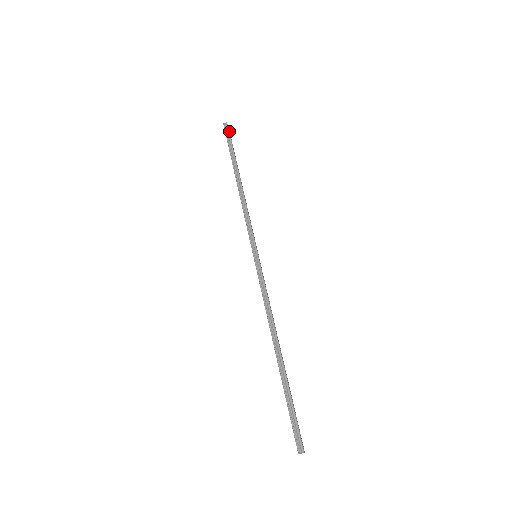
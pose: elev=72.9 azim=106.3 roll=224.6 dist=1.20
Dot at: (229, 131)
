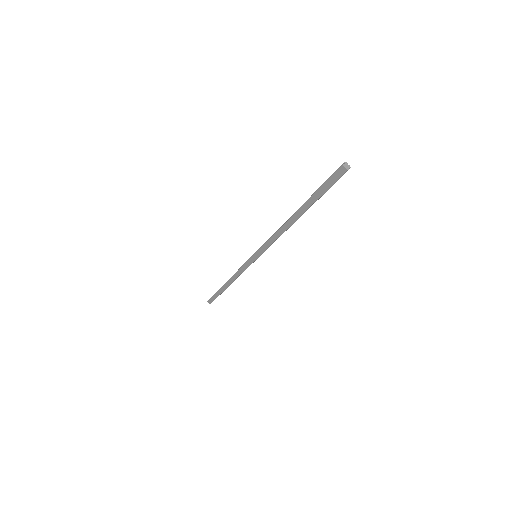
Dot at: occluded
